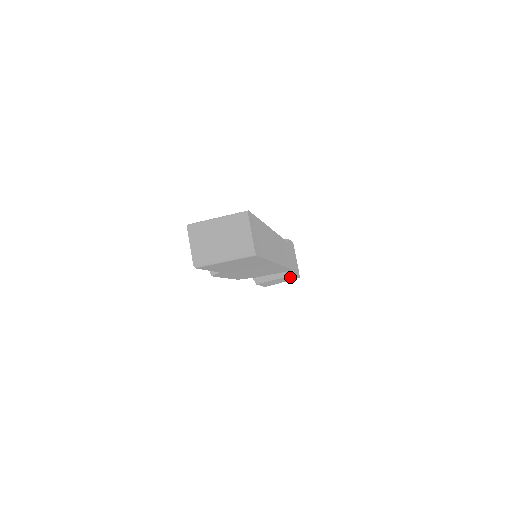
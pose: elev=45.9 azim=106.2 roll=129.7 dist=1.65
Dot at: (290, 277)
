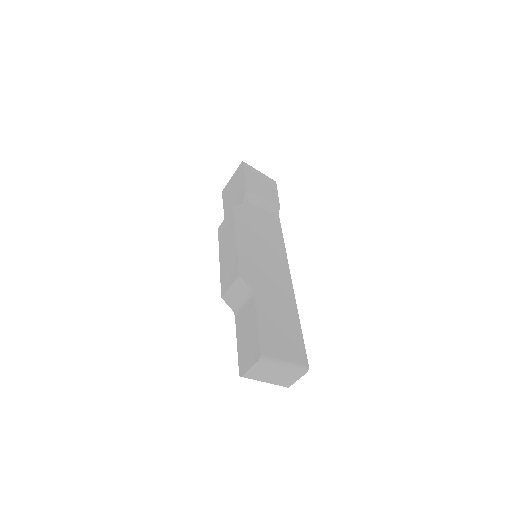
Dot at: occluded
